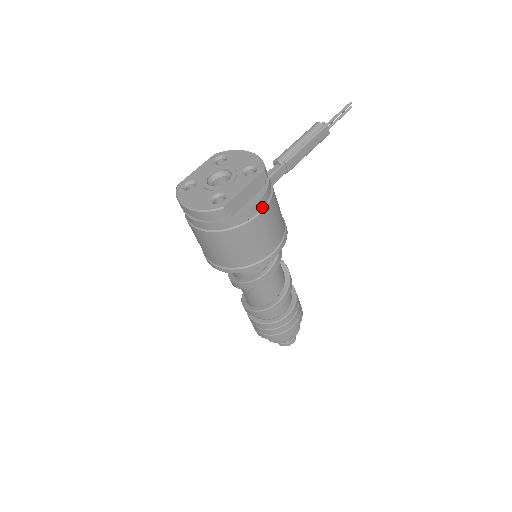
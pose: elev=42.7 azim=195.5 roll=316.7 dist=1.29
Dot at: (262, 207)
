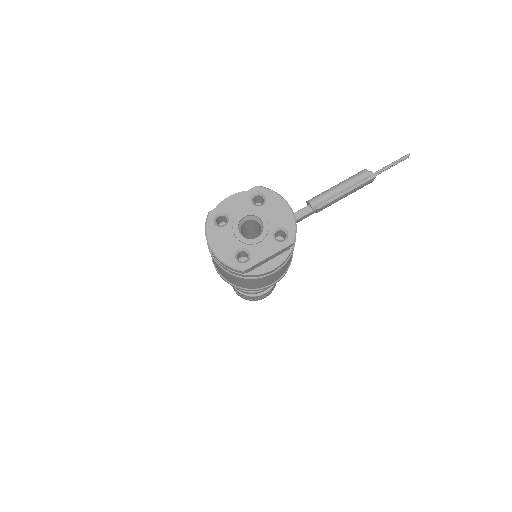
Dot at: (277, 268)
